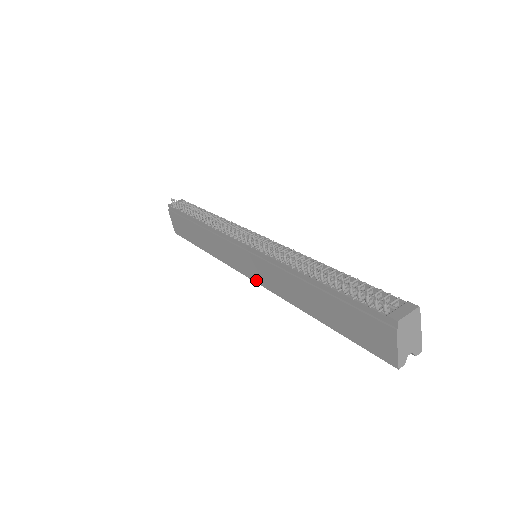
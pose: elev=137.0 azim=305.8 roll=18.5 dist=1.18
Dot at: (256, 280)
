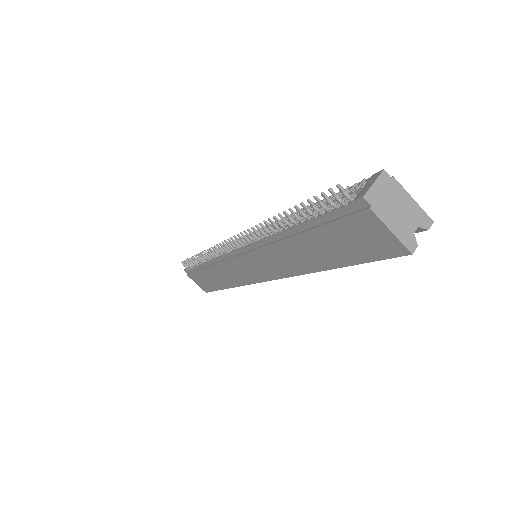
Dot at: (268, 278)
